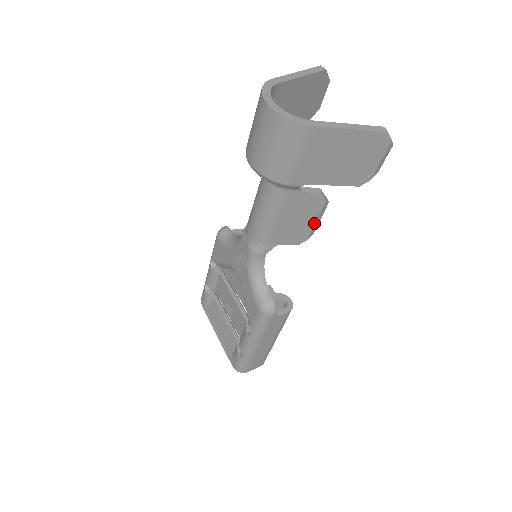
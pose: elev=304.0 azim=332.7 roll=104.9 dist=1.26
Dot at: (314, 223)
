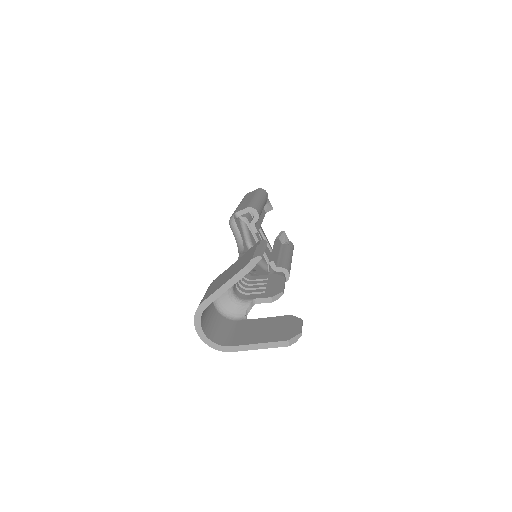
Dot at: occluded
